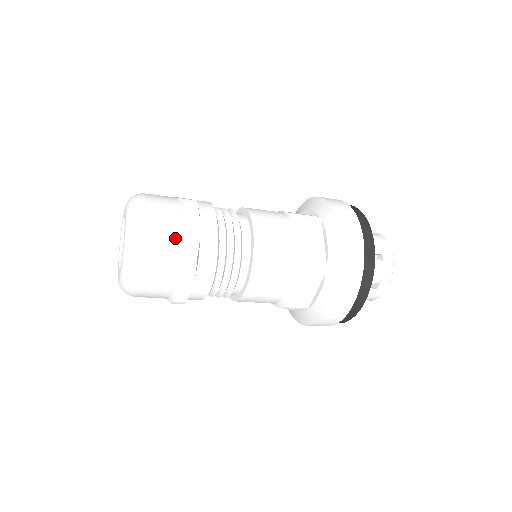
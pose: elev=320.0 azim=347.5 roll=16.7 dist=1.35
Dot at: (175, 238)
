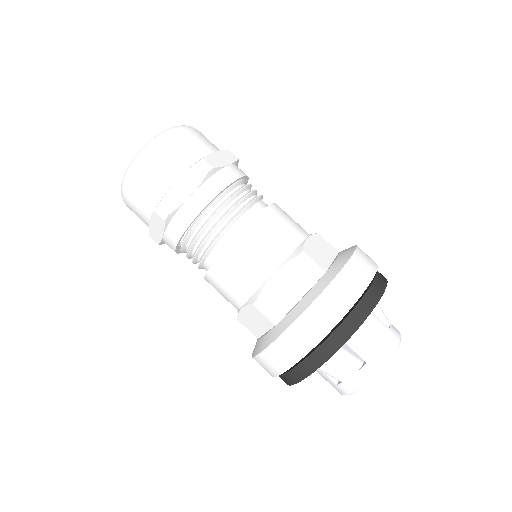
Dot at: (163, 187)
